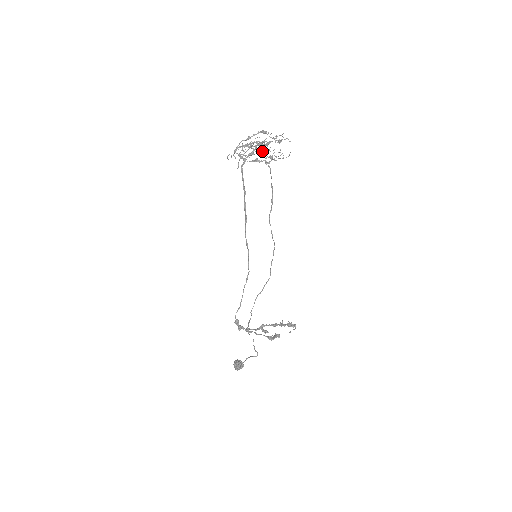
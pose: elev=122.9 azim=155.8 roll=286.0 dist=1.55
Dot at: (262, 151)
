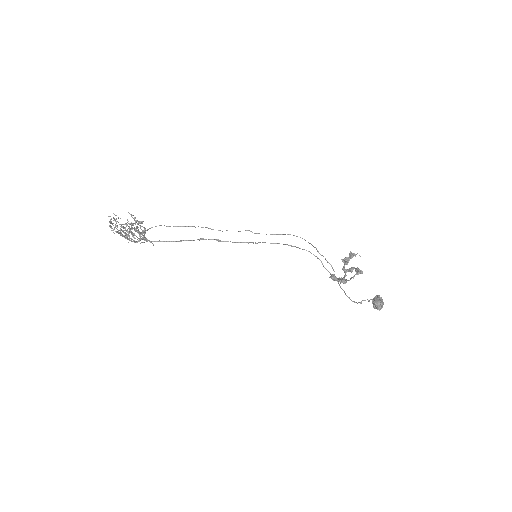
Dot at: occluded
